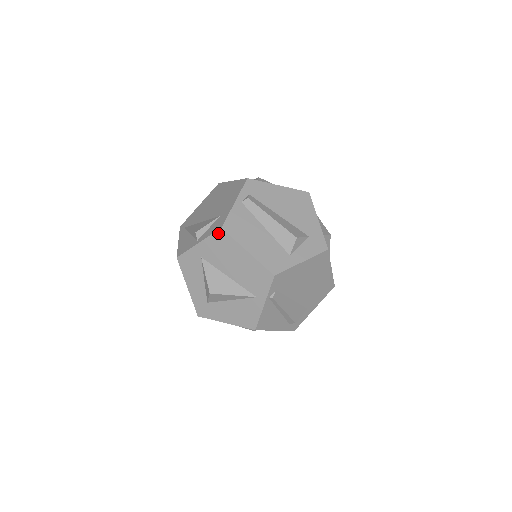
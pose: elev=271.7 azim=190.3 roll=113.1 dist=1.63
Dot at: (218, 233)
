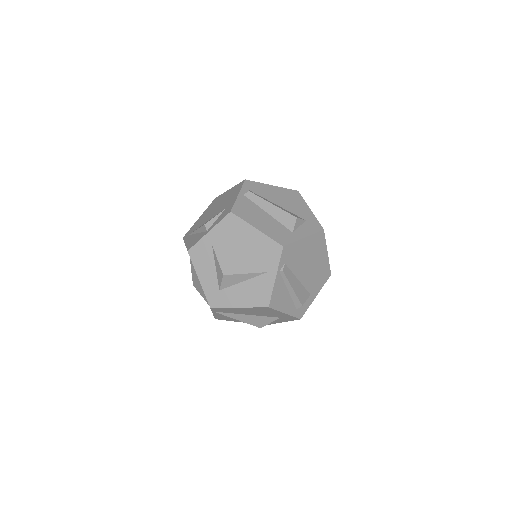
Dot at: (228, 217)
